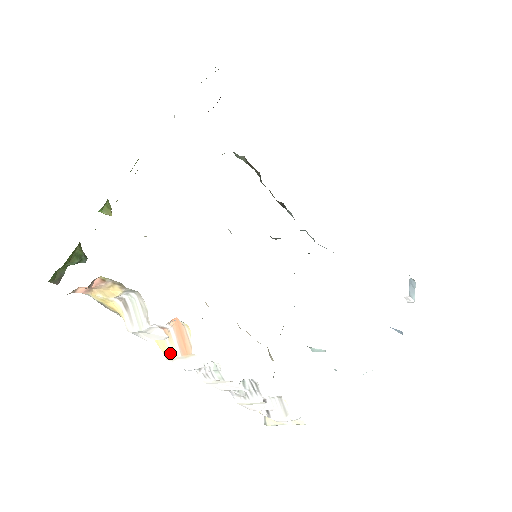
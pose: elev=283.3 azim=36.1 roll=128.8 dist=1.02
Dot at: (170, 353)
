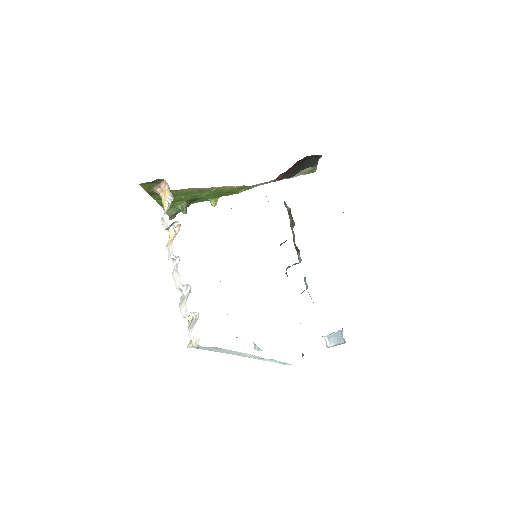
Dot at: (169, 244)
